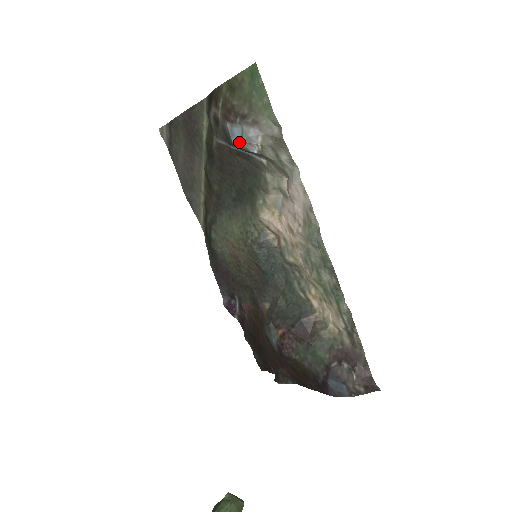
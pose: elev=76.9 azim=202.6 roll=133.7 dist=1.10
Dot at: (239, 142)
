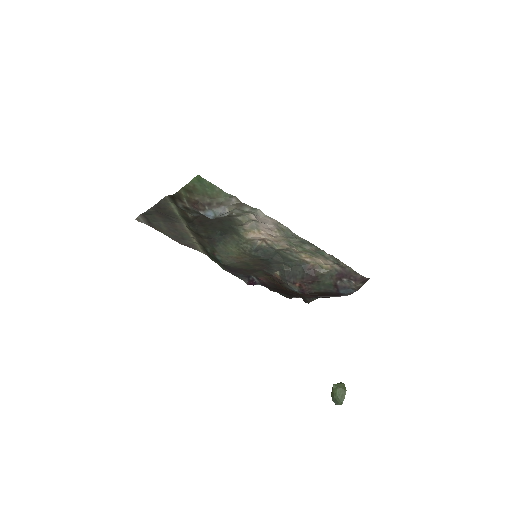
Dot at: (215, 217)
